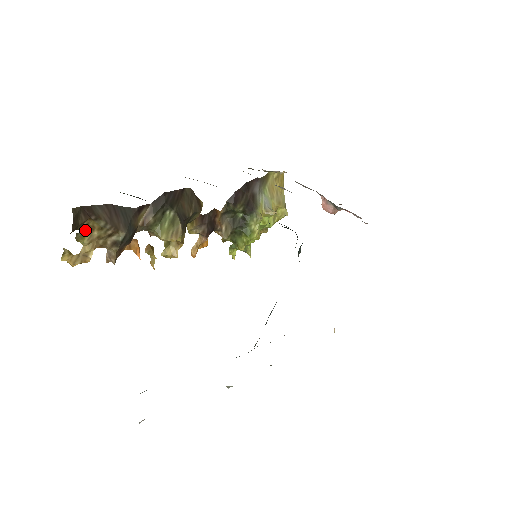
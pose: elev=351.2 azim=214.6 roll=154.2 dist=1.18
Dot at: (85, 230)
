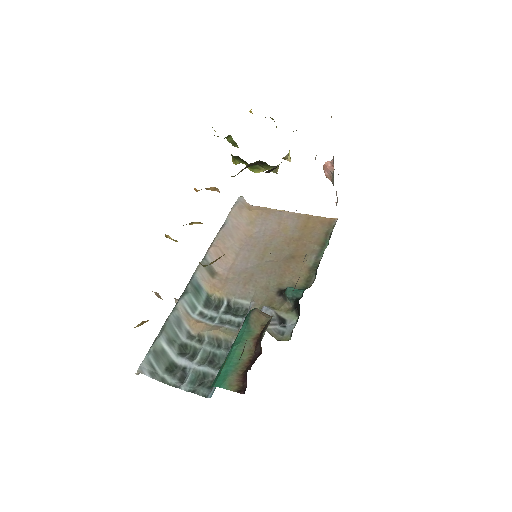
Dot at: occluded
